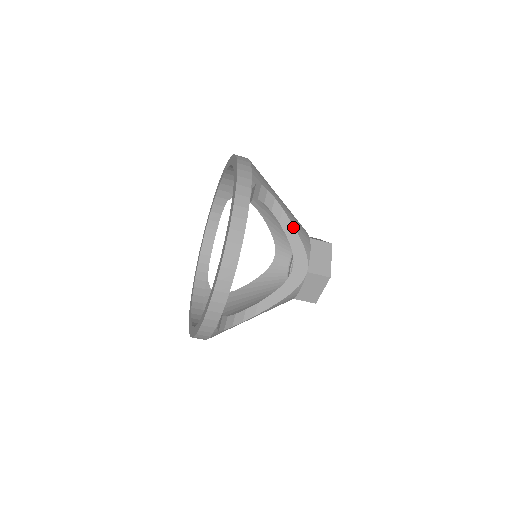
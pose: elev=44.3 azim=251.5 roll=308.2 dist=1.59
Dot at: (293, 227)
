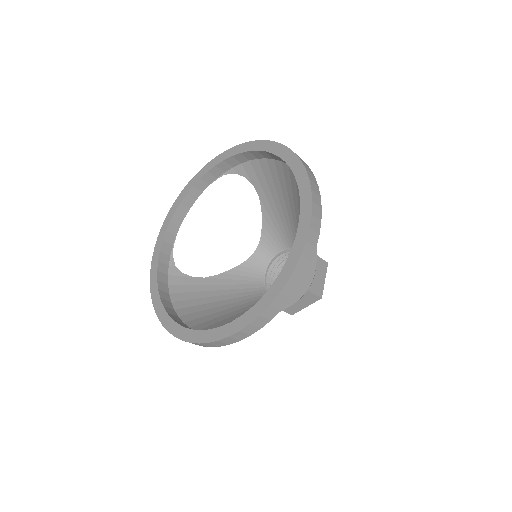
Dot at: occluded
